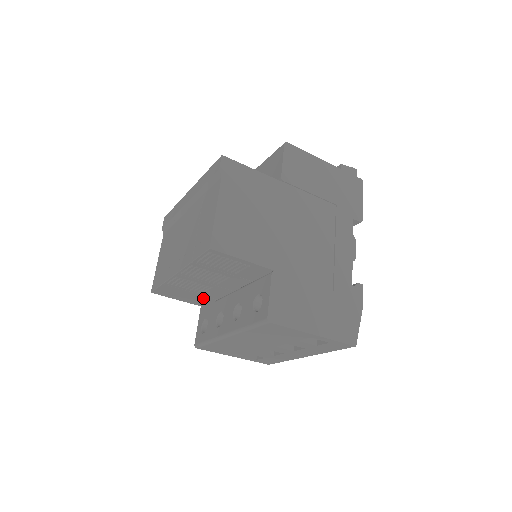
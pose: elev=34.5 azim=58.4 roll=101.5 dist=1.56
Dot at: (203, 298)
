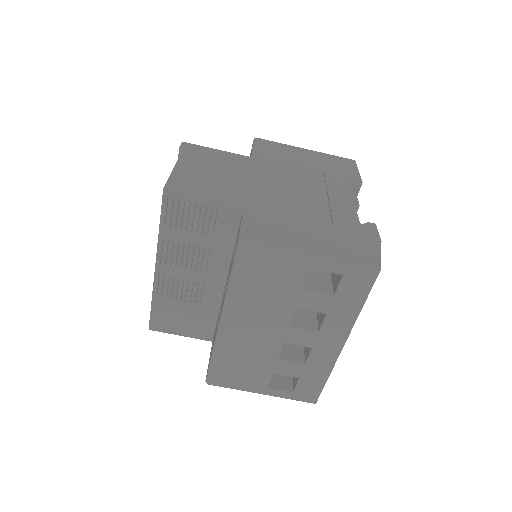
Dot at: (206, 318)
